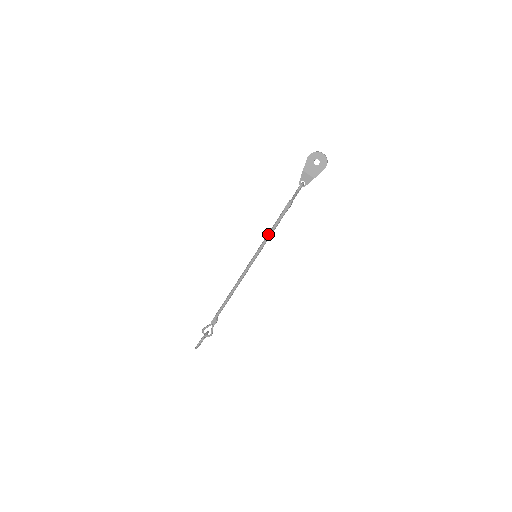
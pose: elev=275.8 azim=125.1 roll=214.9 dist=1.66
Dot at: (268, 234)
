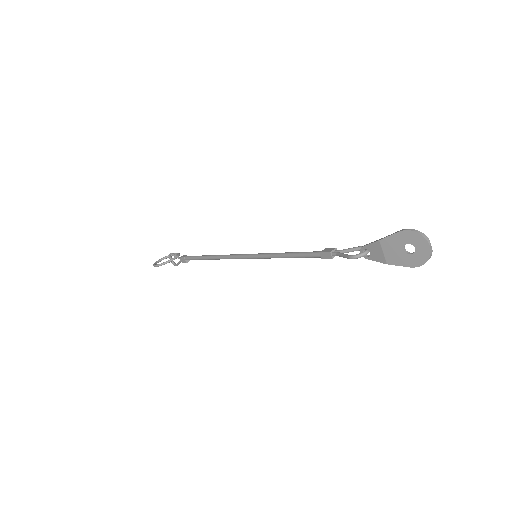
Dot at: (282, 254)
